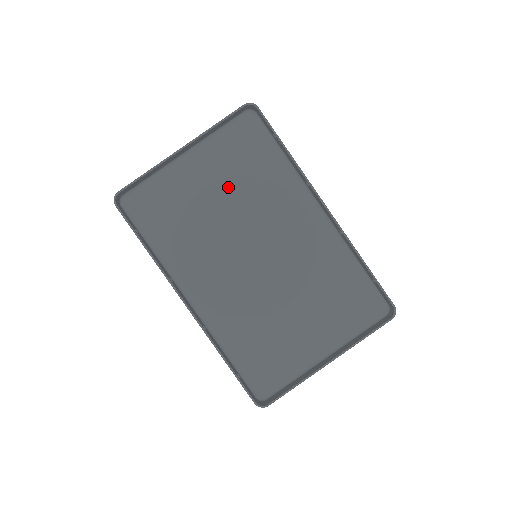
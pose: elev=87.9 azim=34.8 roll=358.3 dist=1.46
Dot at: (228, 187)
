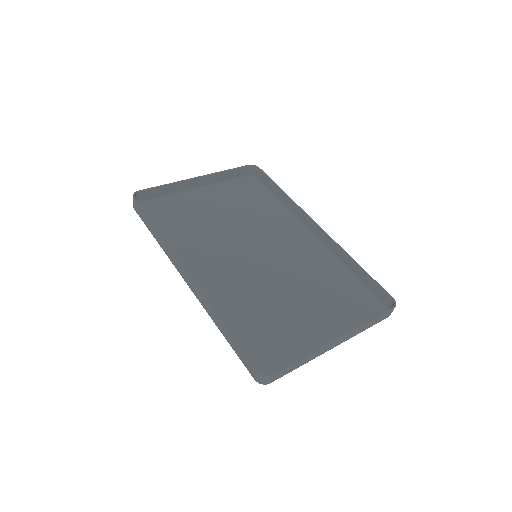
Dot at: (232, 212)
